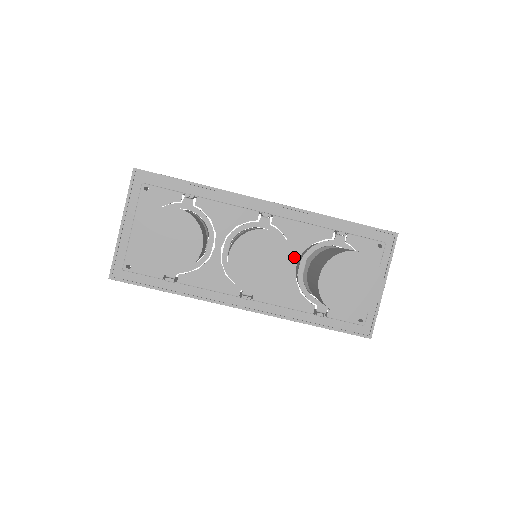
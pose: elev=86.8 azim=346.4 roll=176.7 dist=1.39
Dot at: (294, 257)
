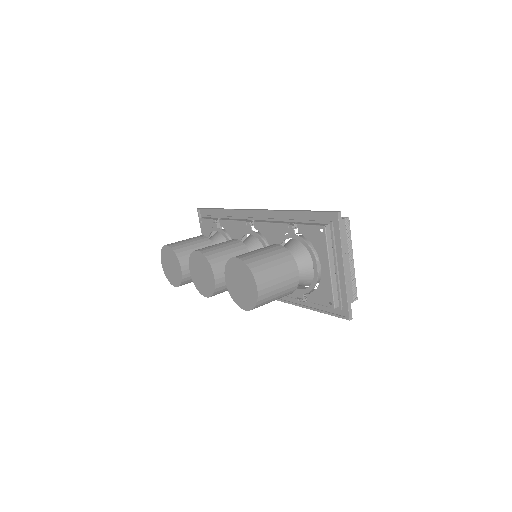
Dot at: (211, 268)
